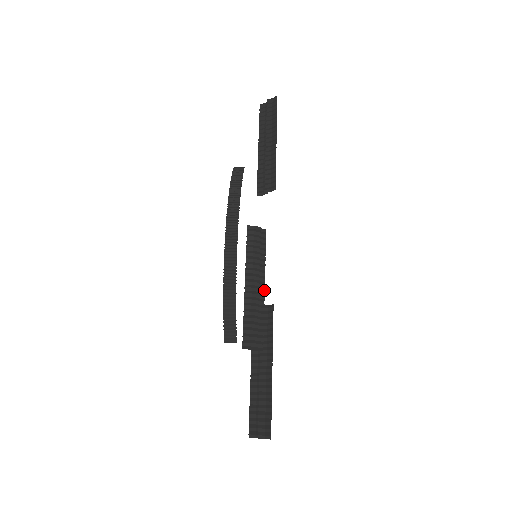
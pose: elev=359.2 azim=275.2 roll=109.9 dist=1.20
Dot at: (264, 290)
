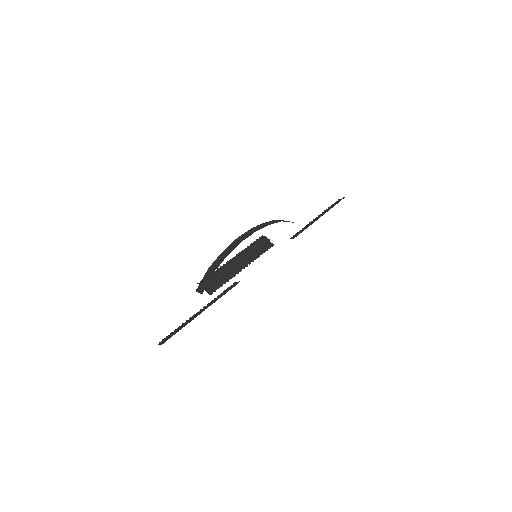
Dot at: occluded
